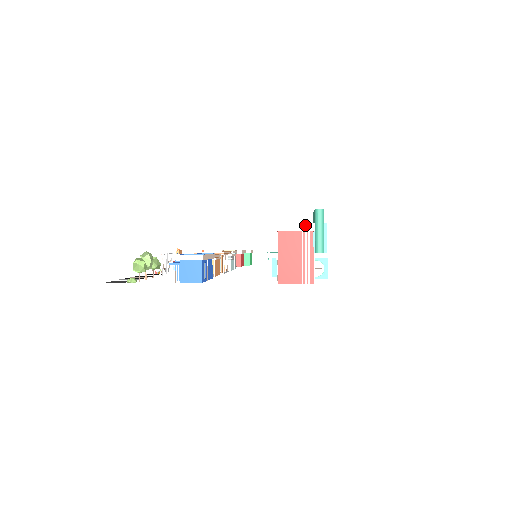
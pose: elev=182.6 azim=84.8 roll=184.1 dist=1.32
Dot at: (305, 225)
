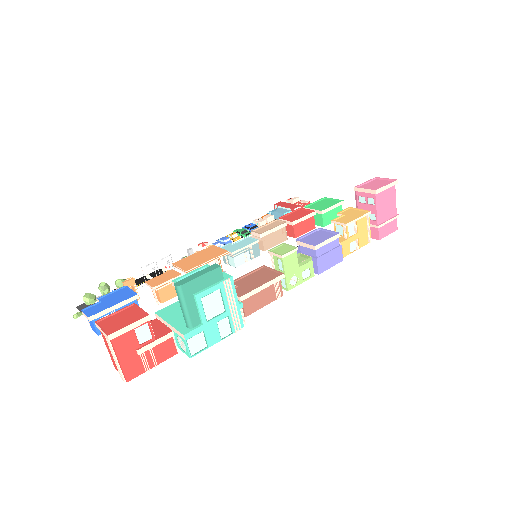
Dot at: (104, 332)
